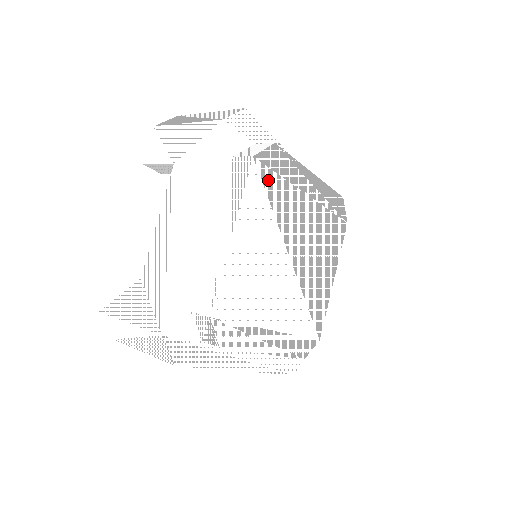
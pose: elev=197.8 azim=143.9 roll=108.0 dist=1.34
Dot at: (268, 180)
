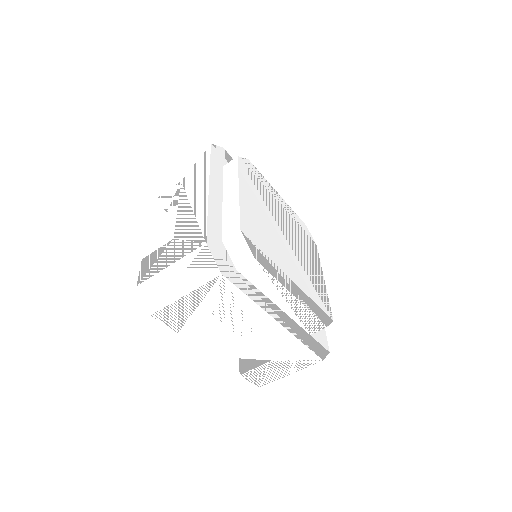
Dot at: (251, 176)
